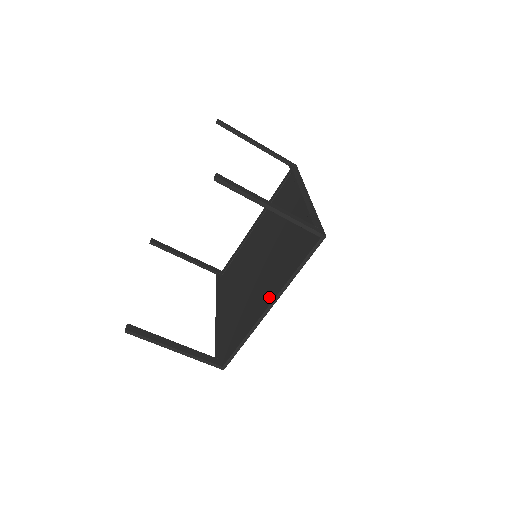
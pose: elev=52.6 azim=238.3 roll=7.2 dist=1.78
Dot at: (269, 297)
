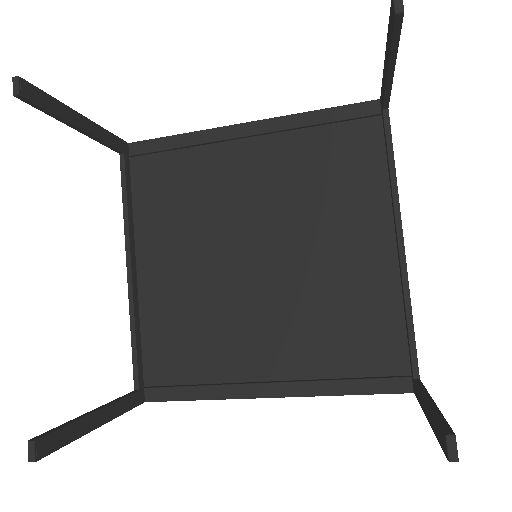
Dot at: (276, 379)
